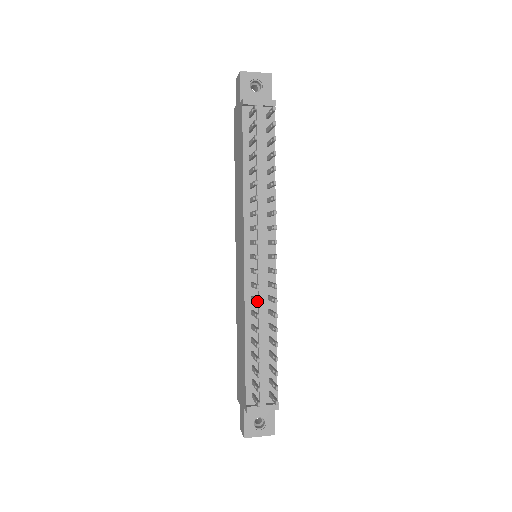
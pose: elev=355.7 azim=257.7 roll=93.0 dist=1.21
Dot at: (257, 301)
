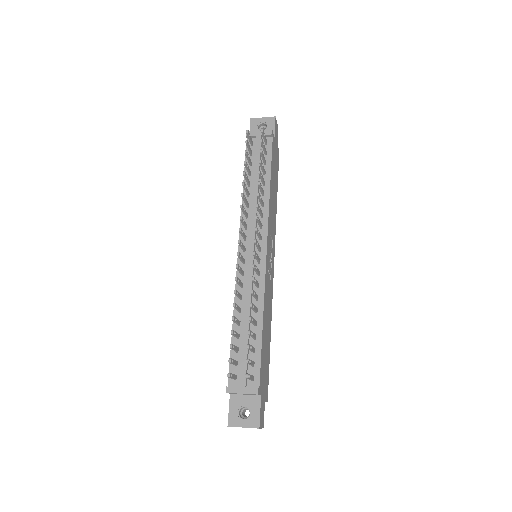
Dot at: (235, 278)
